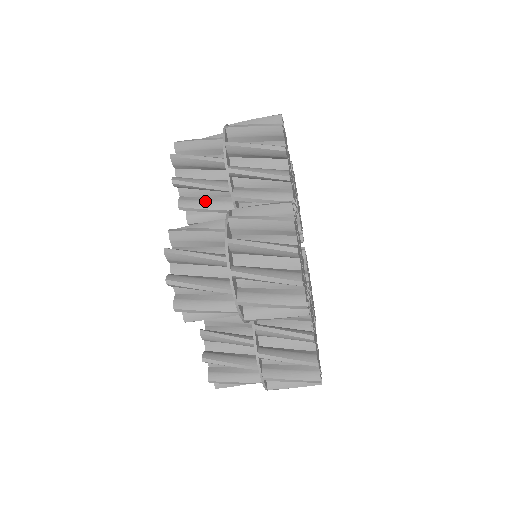
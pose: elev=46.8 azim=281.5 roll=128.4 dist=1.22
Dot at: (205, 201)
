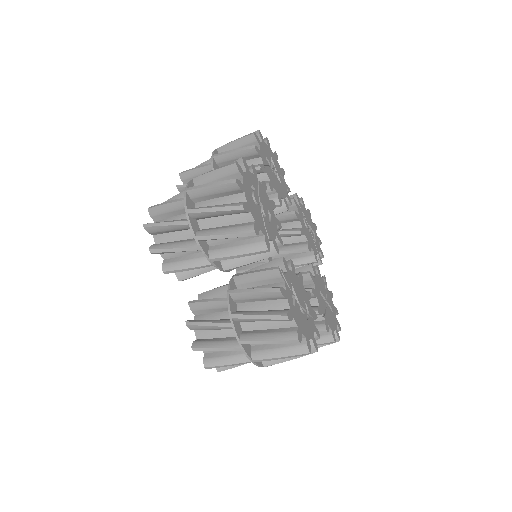
Dot at: occluded
